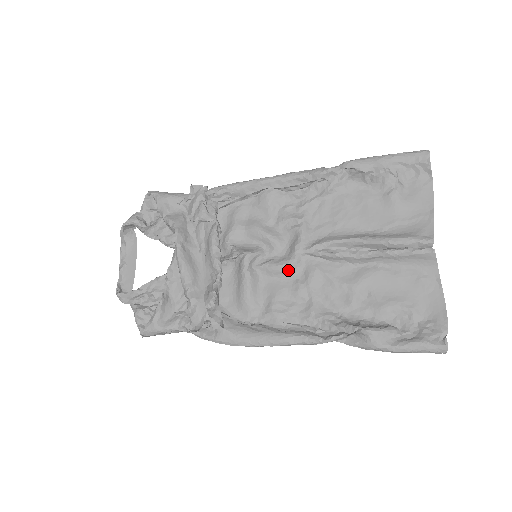
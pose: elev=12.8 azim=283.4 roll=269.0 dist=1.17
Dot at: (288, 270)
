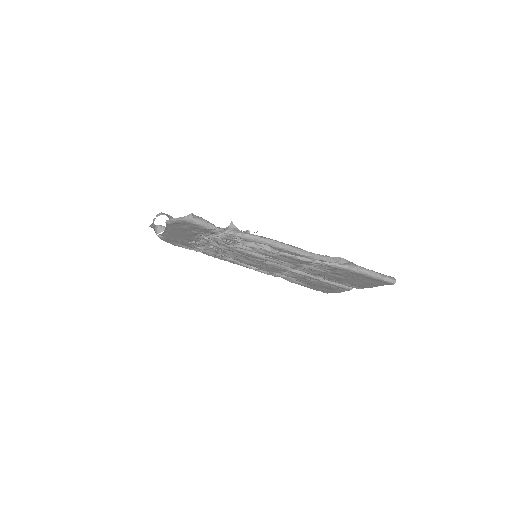
Dot at: (280, 261)
